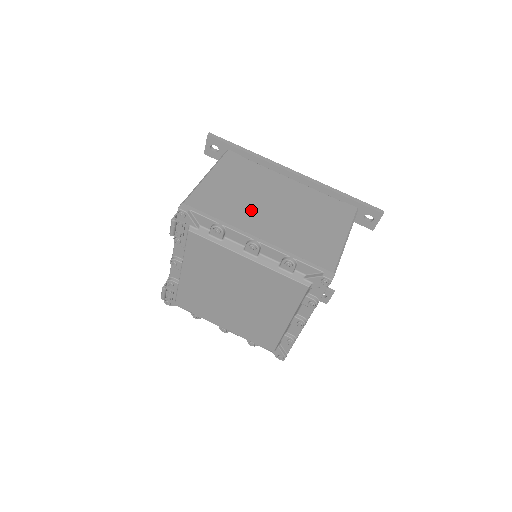
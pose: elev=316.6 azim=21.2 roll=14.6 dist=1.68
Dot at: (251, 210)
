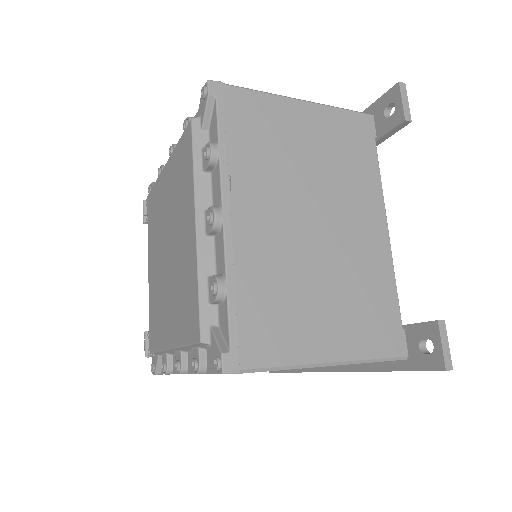
Dot at: occluded
